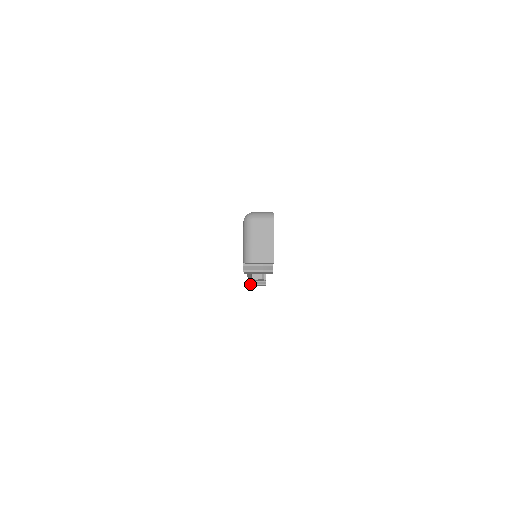
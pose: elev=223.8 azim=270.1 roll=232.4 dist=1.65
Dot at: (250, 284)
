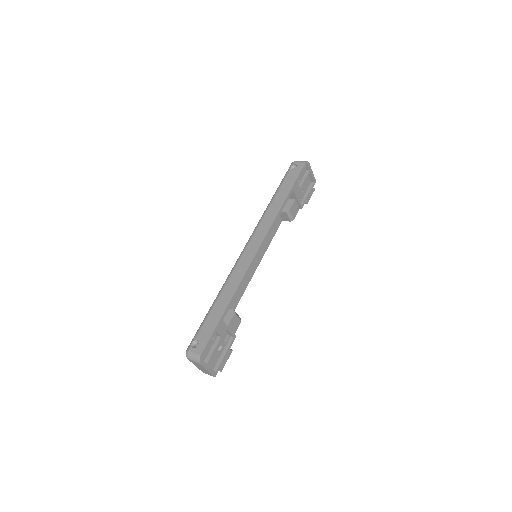
Dot at: occluded
